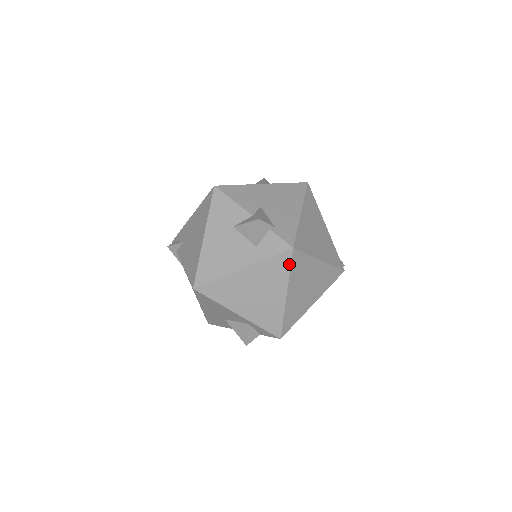
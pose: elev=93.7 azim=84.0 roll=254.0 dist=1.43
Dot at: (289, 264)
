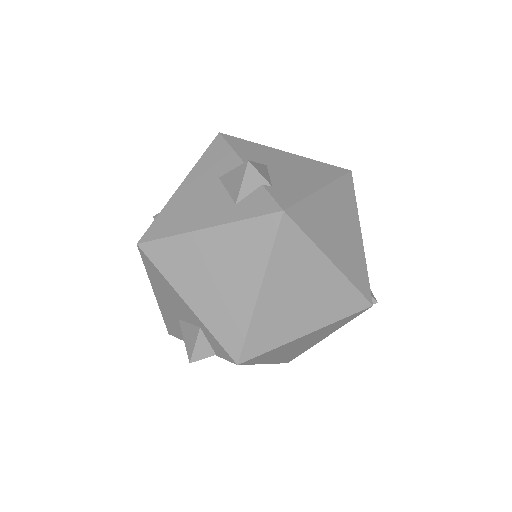
Dot at: (273, 237)
